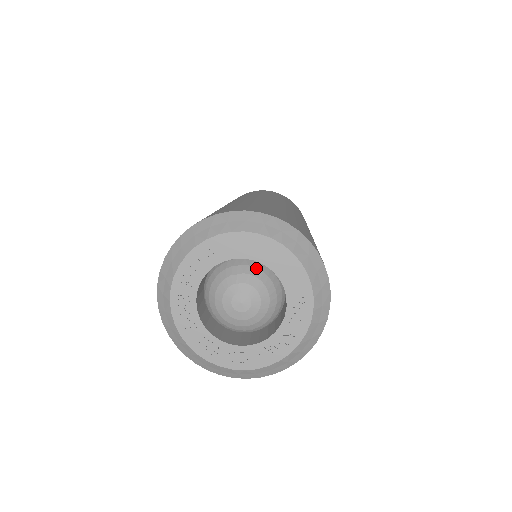
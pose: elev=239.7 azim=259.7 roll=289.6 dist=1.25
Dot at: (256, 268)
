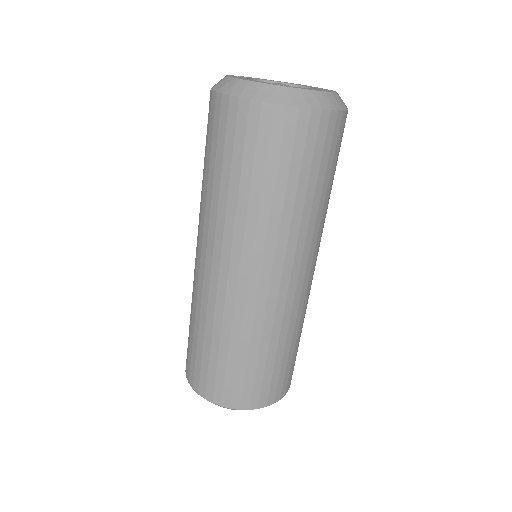
Dot at: occluded
